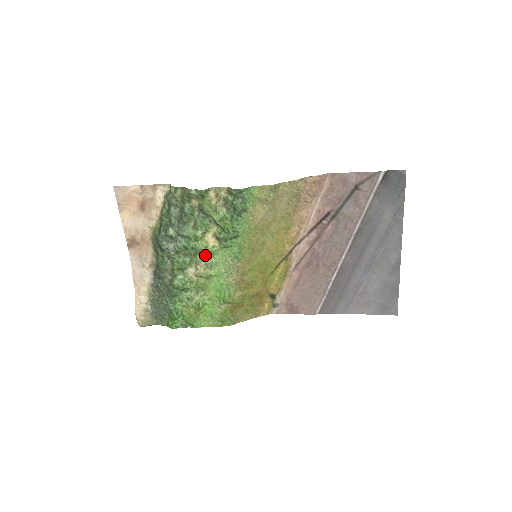
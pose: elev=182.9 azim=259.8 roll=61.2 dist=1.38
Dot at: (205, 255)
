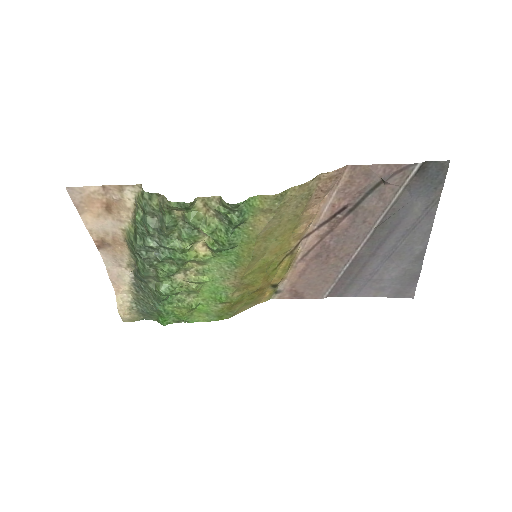
Dot at: (195, 262)
